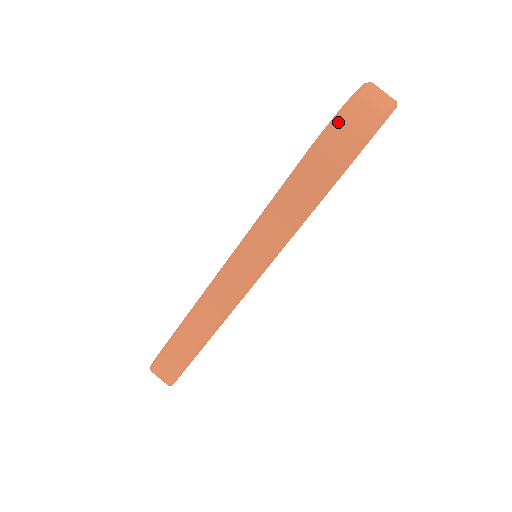
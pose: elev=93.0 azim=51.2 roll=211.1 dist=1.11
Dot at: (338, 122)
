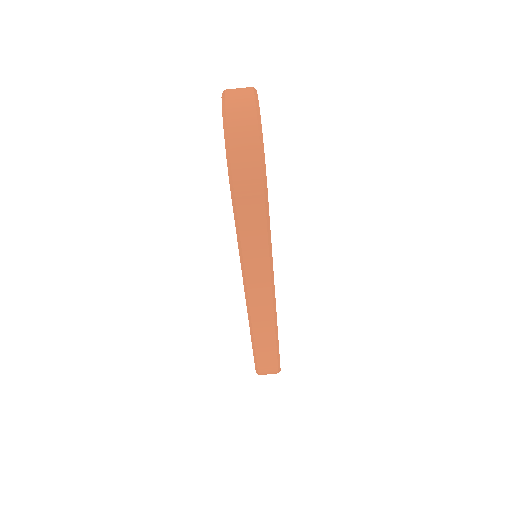
Dot at: (232, 158)
